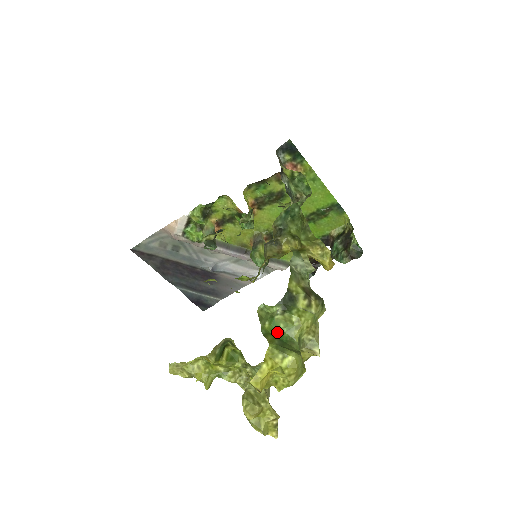
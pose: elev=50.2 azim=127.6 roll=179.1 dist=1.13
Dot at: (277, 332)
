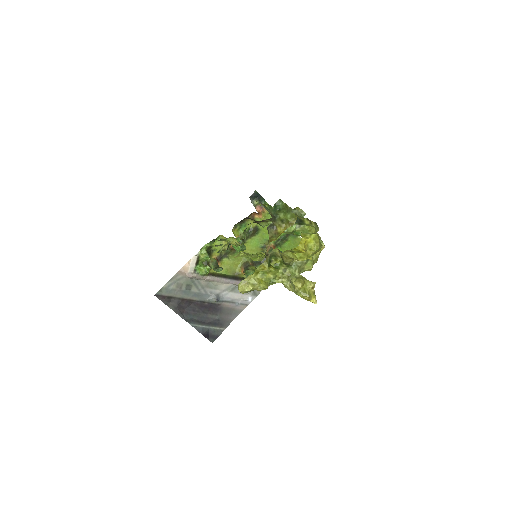
Dot at: (300, 235)
